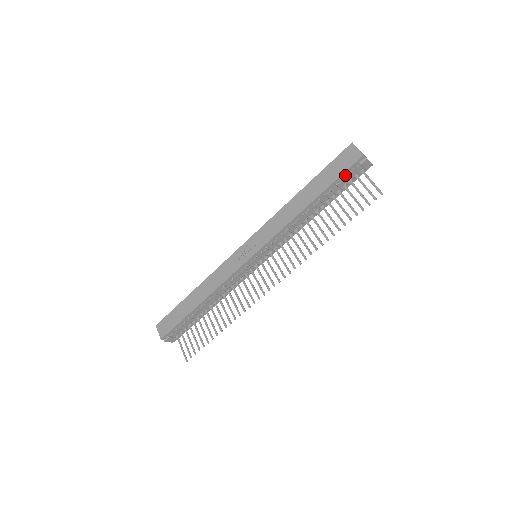
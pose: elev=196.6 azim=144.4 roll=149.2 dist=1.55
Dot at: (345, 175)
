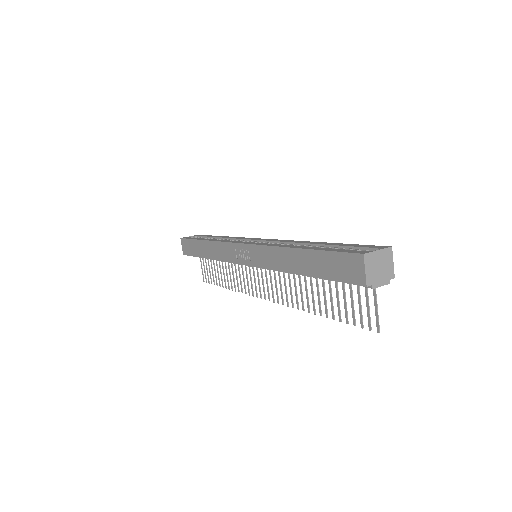
Dot at: occluded
